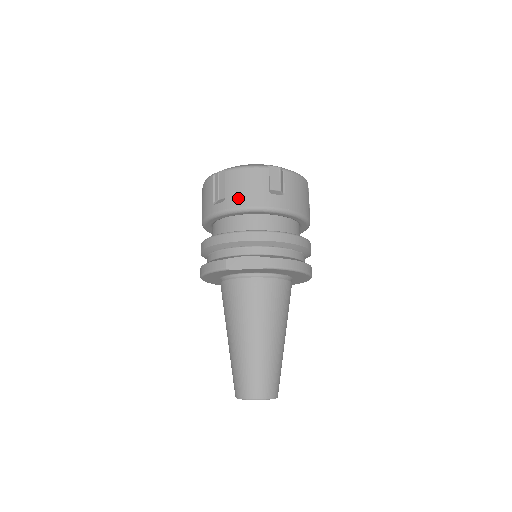
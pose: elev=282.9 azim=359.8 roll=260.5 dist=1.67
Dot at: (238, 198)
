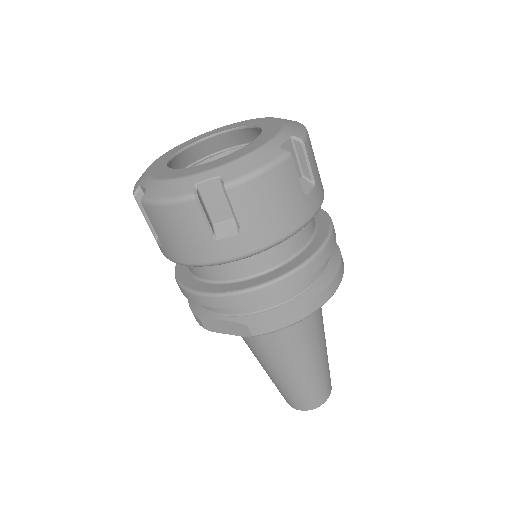
Dot at: (175, 250)
